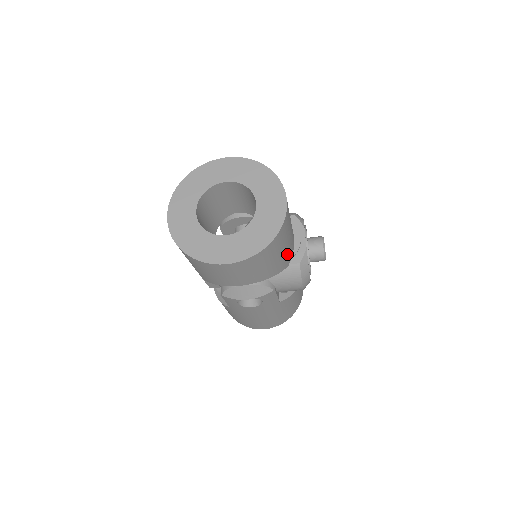
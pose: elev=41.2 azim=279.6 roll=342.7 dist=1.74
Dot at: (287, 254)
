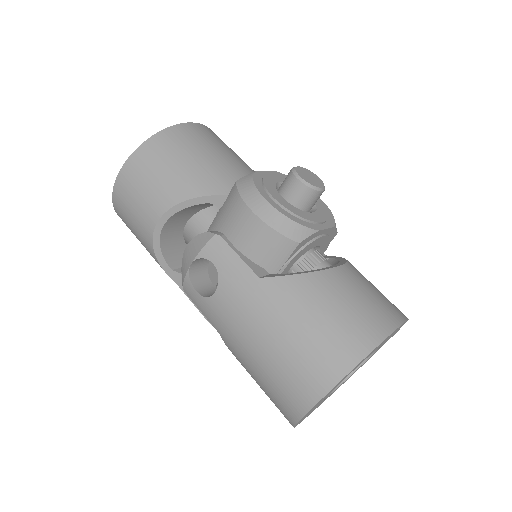
Dot at: (212, 173)
